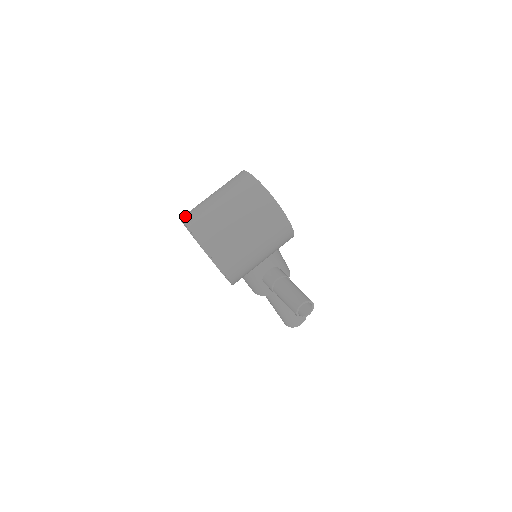
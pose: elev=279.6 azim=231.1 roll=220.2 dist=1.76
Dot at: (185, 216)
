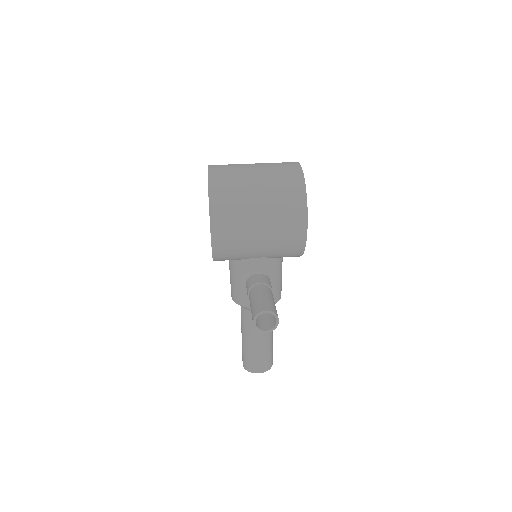
Dot at: occluded
